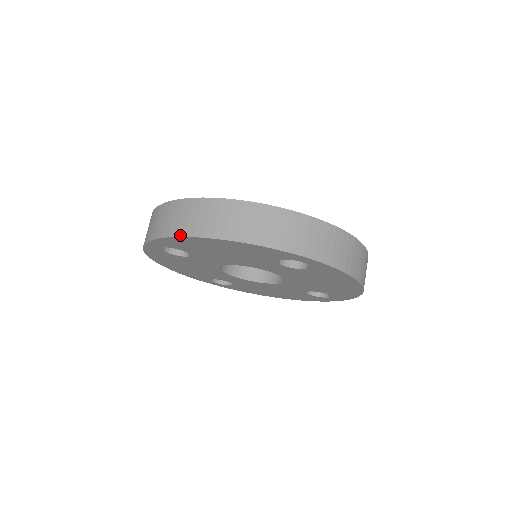
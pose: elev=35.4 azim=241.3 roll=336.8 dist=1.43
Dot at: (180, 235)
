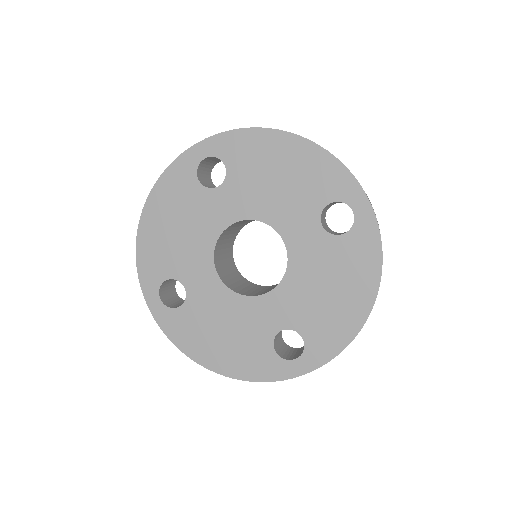
Dot at: (136, 243)
